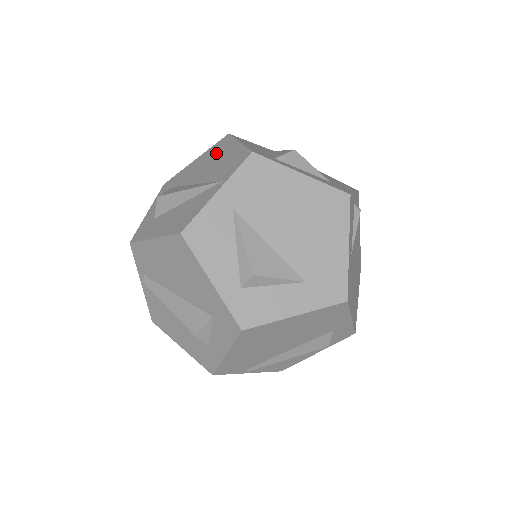
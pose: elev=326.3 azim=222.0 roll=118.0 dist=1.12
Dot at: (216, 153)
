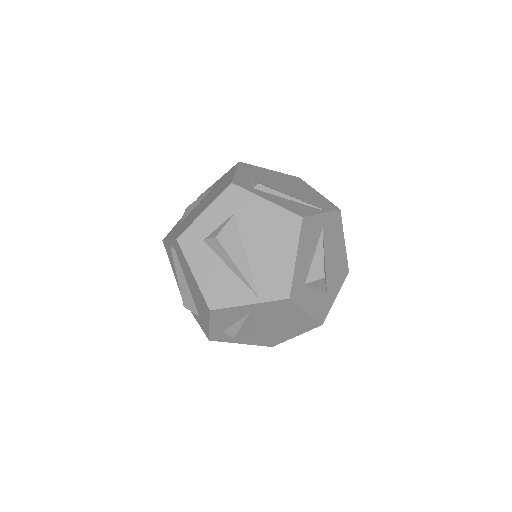
Dot at: (279, 234)
